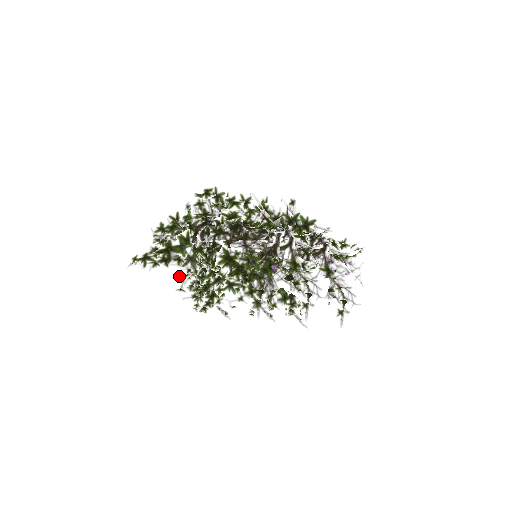
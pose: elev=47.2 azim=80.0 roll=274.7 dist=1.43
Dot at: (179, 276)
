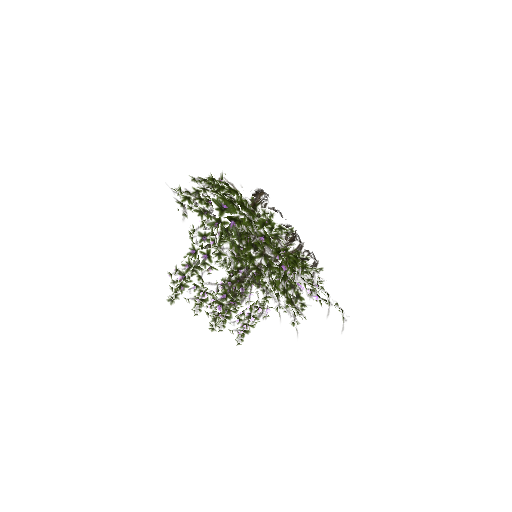
Dot at: (262, 226)
